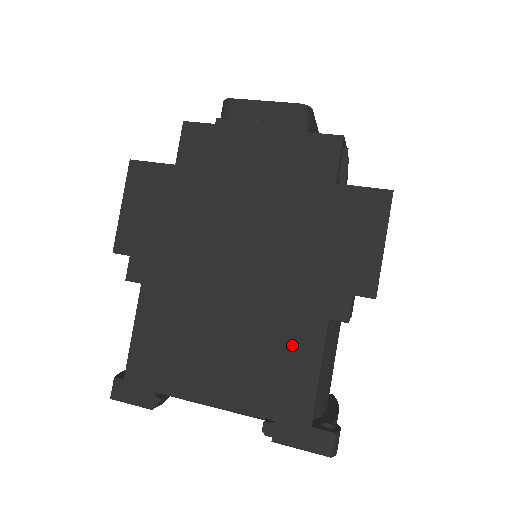
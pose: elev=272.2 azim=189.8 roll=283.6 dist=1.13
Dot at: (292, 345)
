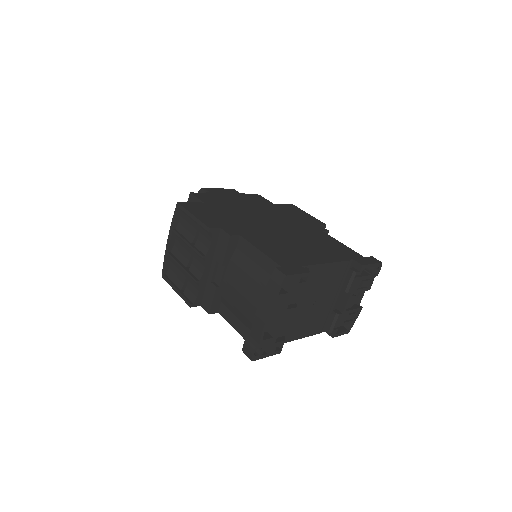
Dot at: (324, 239)
